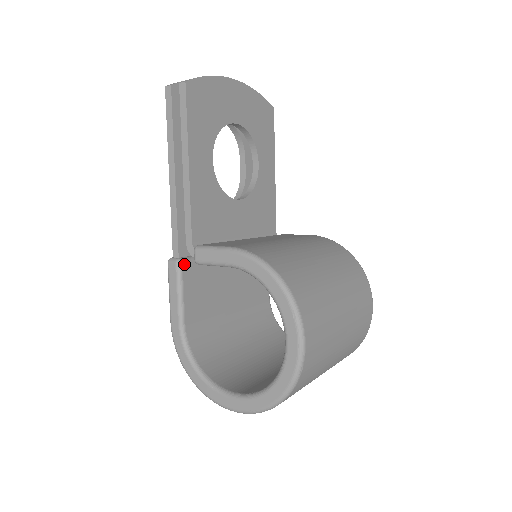
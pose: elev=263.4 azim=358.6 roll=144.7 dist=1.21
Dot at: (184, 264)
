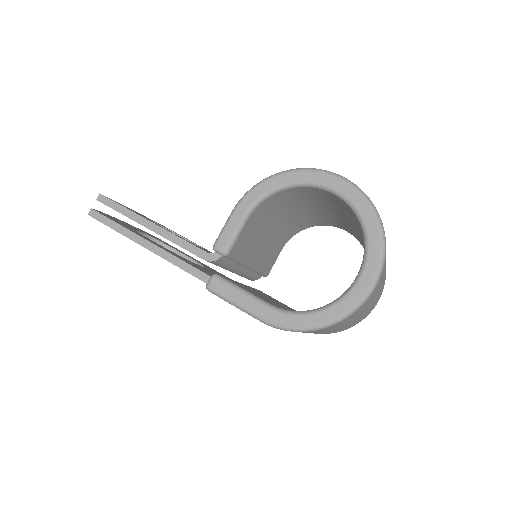
Dot at: (219, 275)
